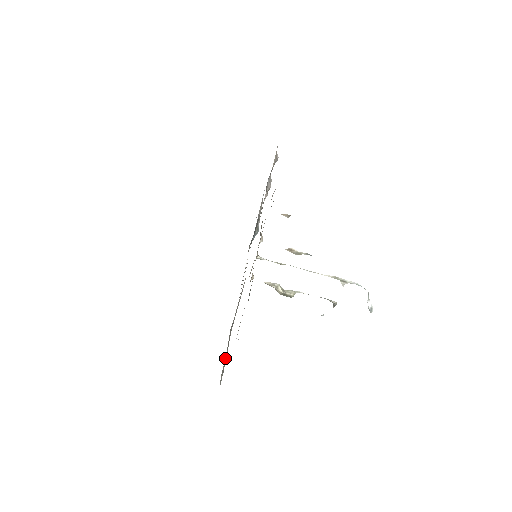
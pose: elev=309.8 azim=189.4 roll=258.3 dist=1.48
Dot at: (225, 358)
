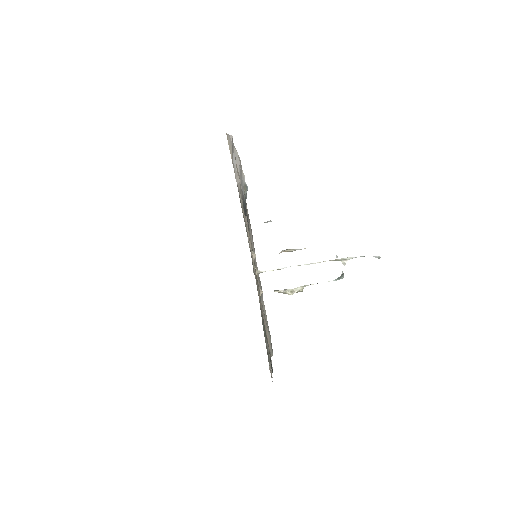
Dot at: occluded
